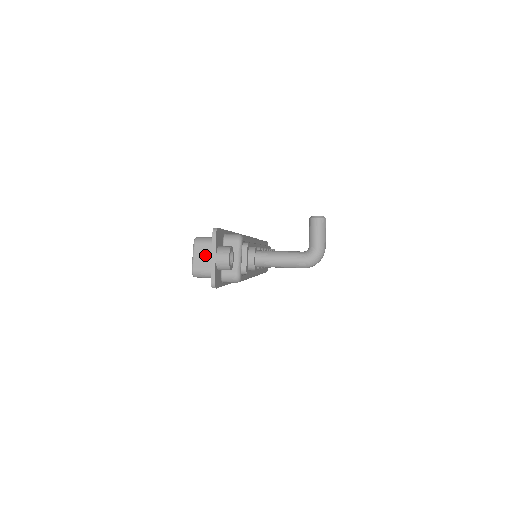
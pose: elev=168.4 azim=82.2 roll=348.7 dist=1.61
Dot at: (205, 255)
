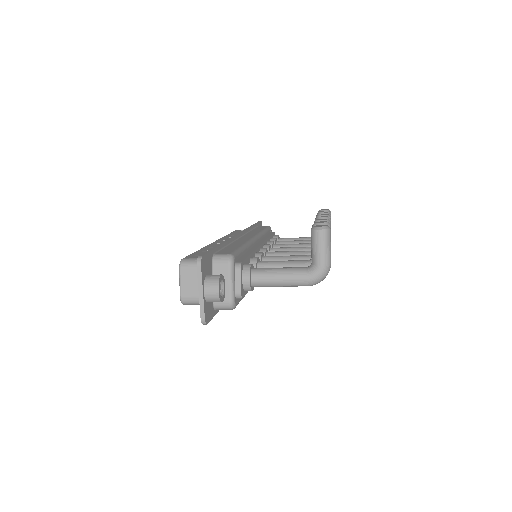
Dot at: (193, 281)
